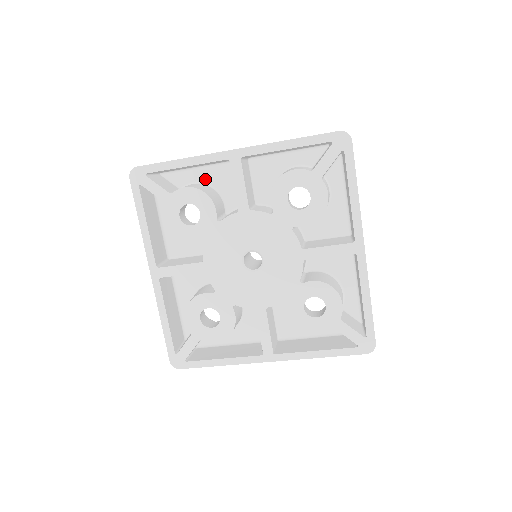
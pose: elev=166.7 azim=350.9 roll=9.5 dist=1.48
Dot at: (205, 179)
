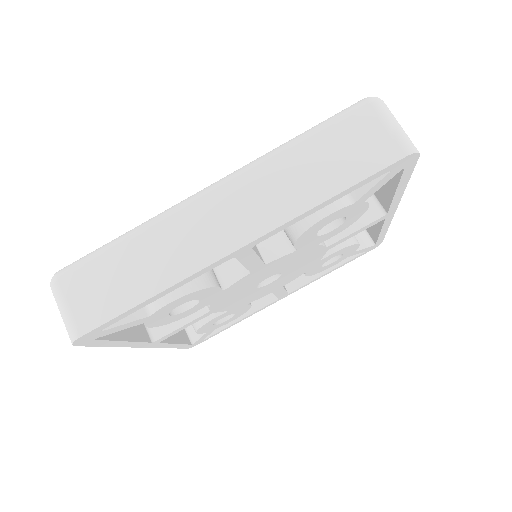
Dot at: occluded
